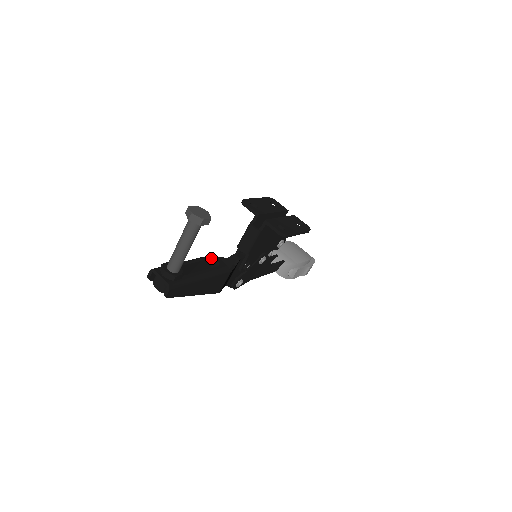
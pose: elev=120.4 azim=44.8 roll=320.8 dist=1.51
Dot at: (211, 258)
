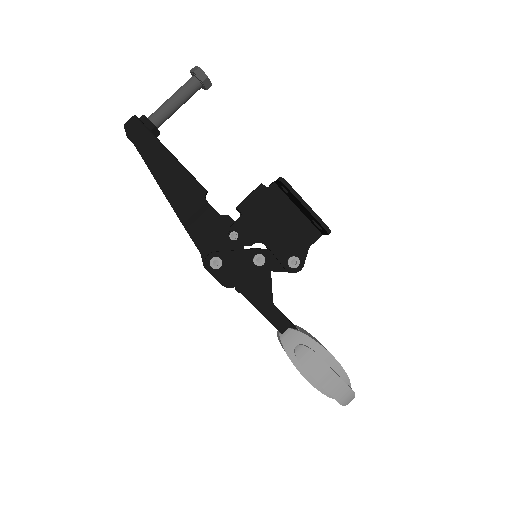
Dot at: occluded
